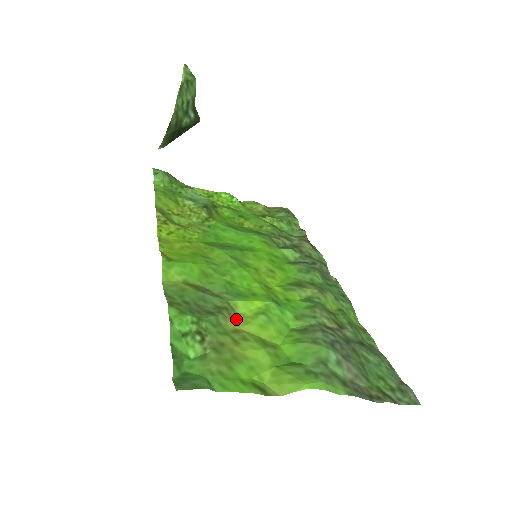
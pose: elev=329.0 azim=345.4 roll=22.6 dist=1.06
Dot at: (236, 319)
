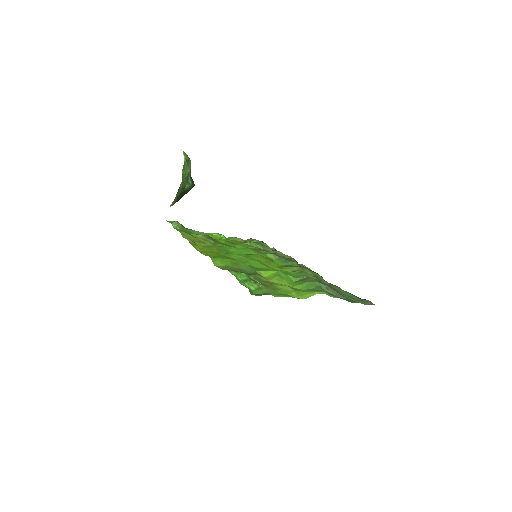
Dot at: (264, 278)
